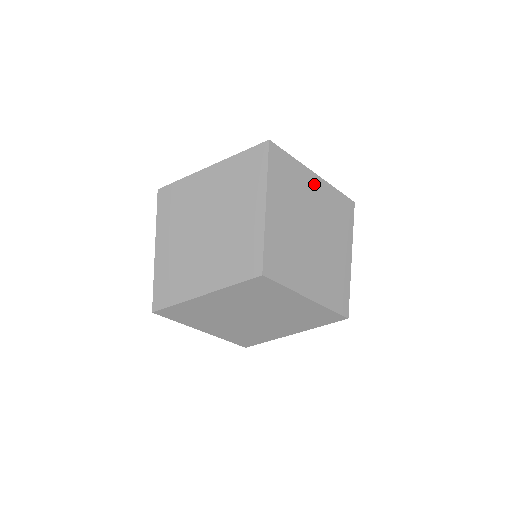
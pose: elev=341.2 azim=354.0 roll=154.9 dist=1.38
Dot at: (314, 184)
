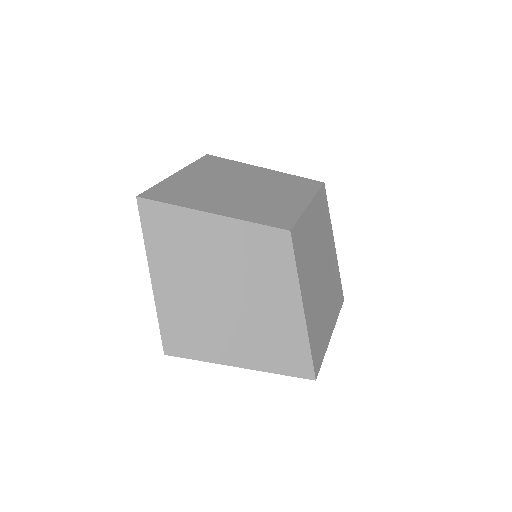
Dot at: (332, 245)
